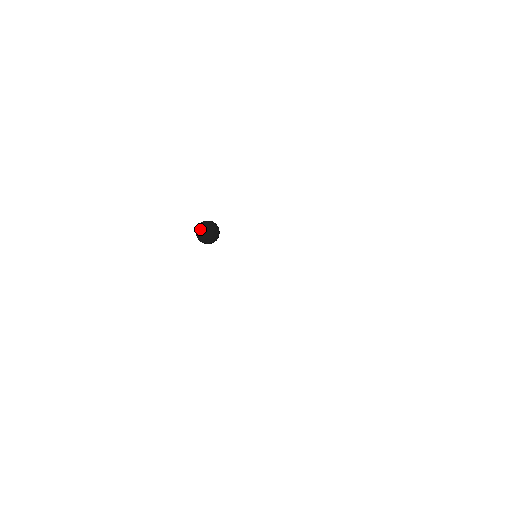
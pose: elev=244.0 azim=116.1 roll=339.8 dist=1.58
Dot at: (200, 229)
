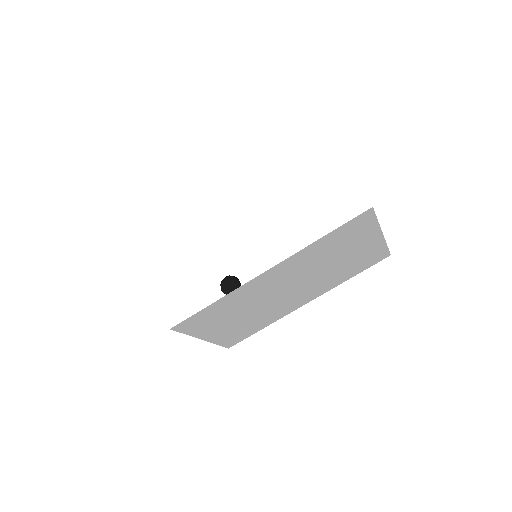
Dot at: (221, 287)
